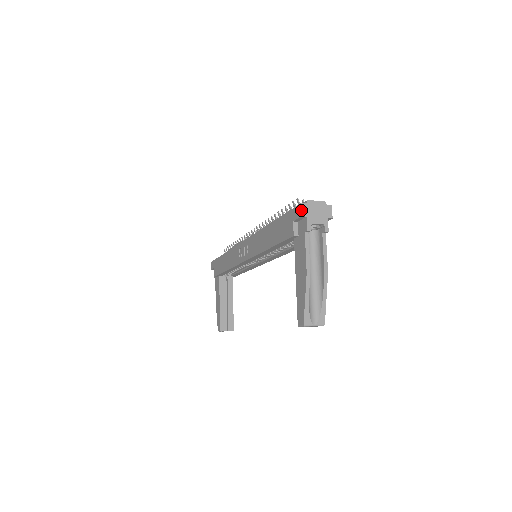
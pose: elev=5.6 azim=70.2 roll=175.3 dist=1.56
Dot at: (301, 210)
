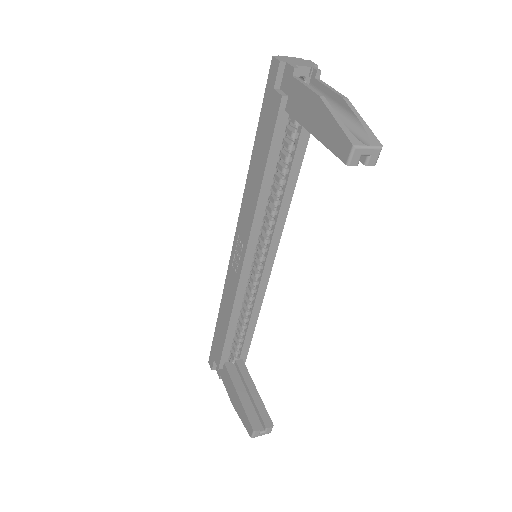
Dot at: (276, 59)
